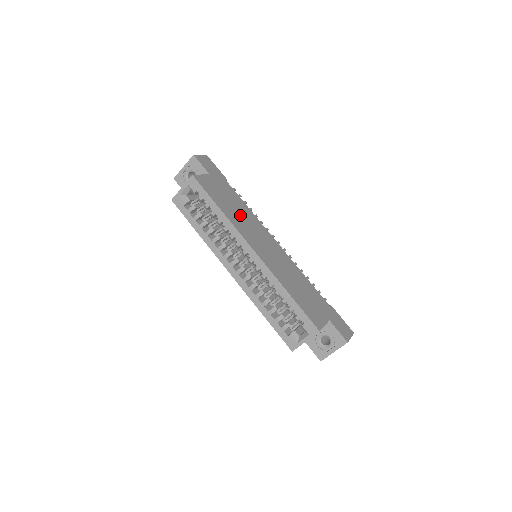
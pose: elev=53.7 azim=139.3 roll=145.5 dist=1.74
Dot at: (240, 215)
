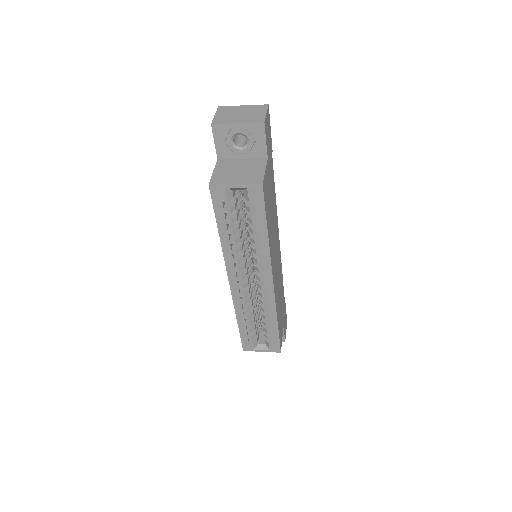
Dot at: (273, 224)
